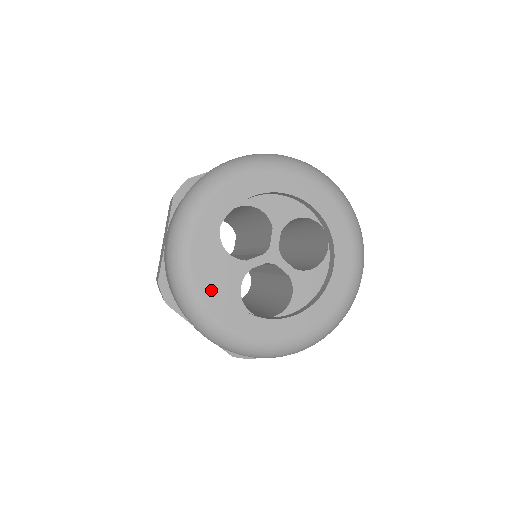
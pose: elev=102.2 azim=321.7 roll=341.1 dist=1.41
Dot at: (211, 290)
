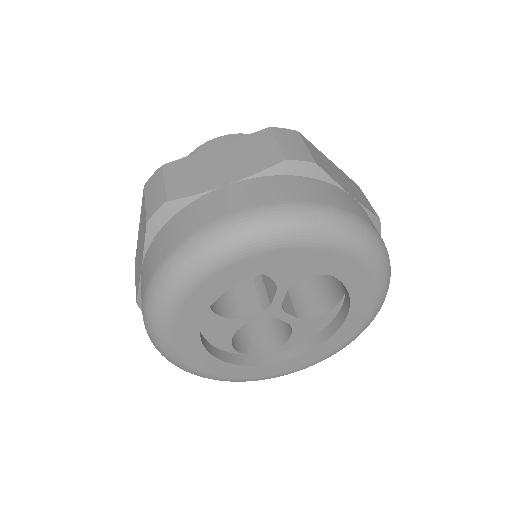
Dot at: (197, 356)
